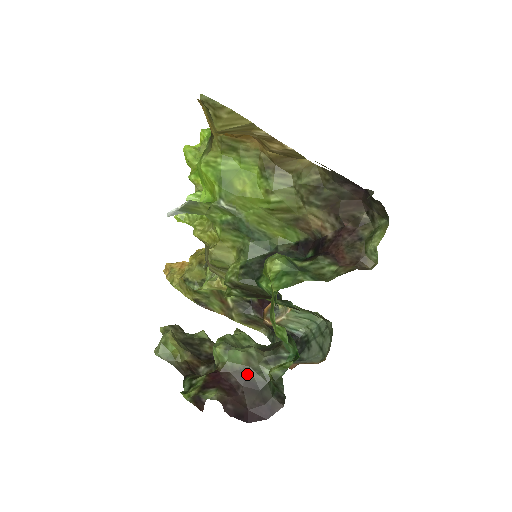
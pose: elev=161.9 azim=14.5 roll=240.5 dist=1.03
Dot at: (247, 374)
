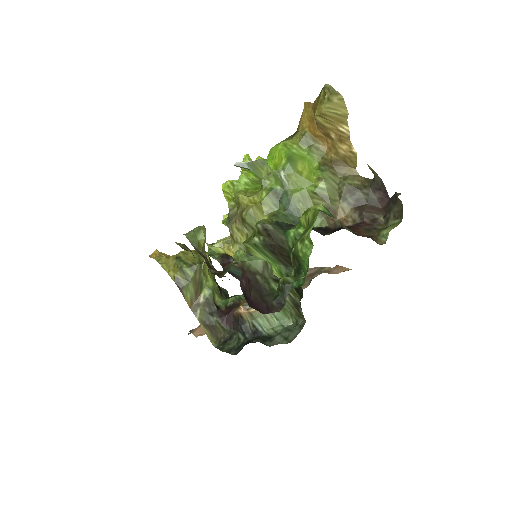
Dot at: (259, 277)
